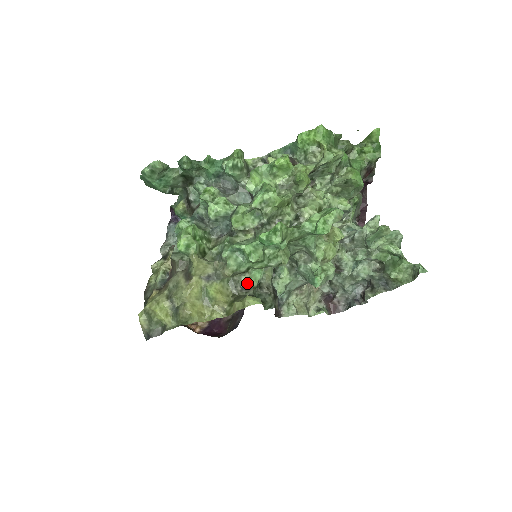
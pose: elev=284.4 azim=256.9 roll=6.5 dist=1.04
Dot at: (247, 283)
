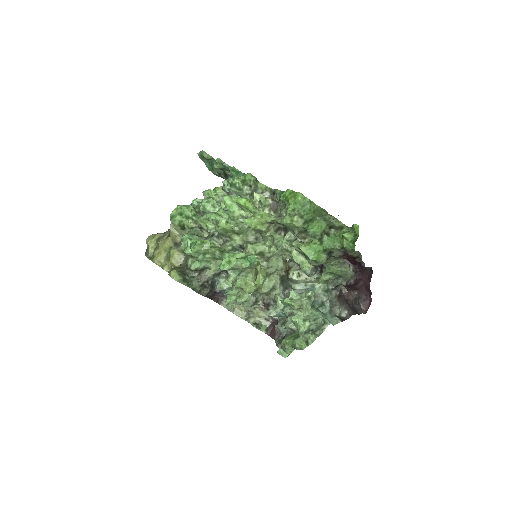
Dot at: (190, 264)
